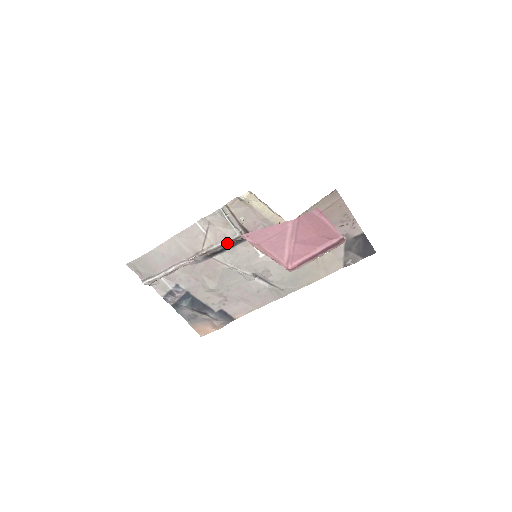
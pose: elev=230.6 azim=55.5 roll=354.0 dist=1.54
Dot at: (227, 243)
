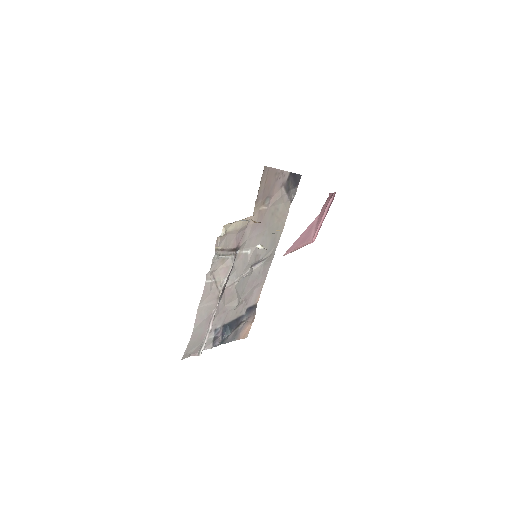
Dot at: (231, 270)
